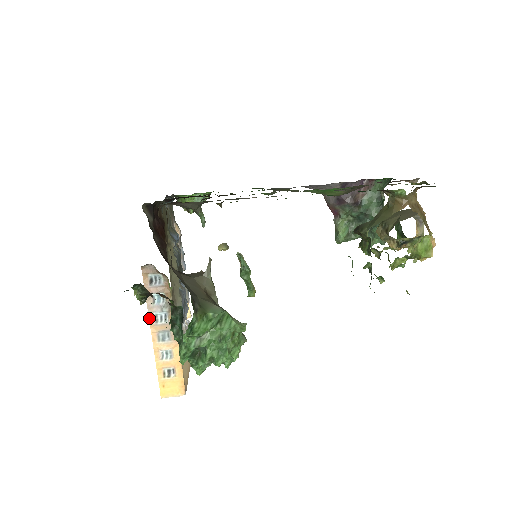
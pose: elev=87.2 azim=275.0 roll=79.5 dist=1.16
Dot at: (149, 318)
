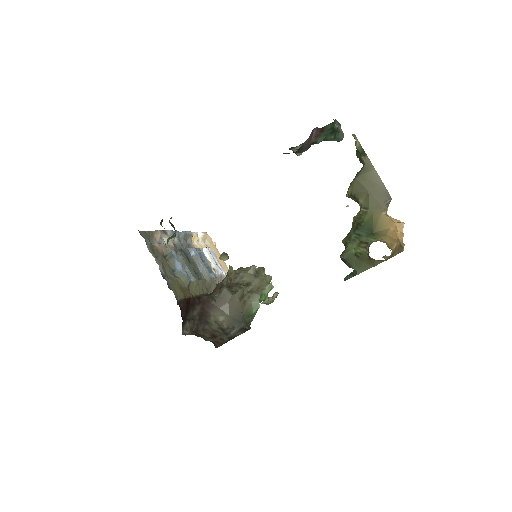
Dot at: occluded
